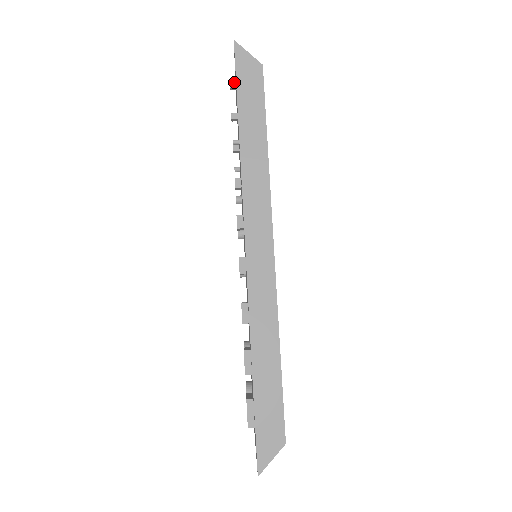
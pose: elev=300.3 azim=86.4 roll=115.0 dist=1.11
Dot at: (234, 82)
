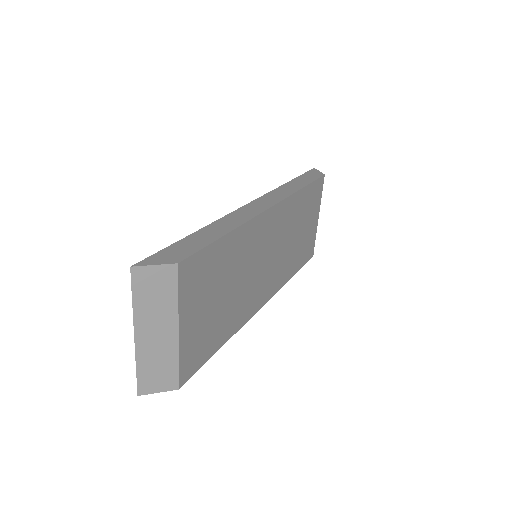
Dot at: occluded
